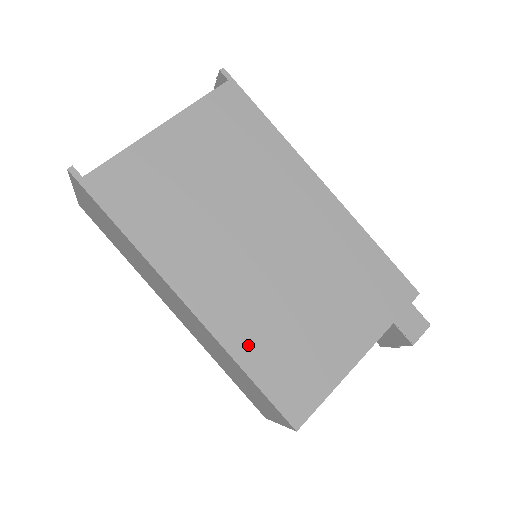
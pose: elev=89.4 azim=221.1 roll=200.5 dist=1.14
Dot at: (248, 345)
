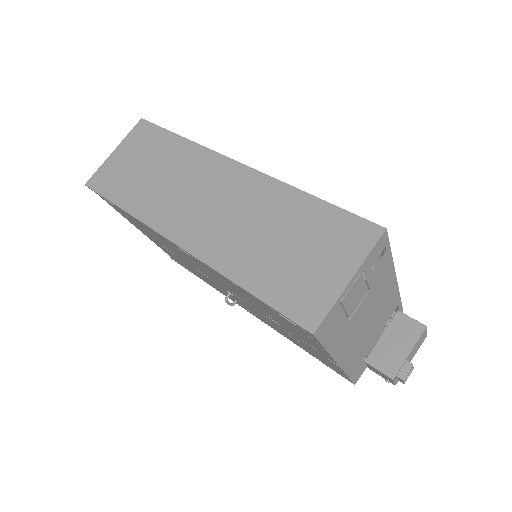
Dot at: occluded
